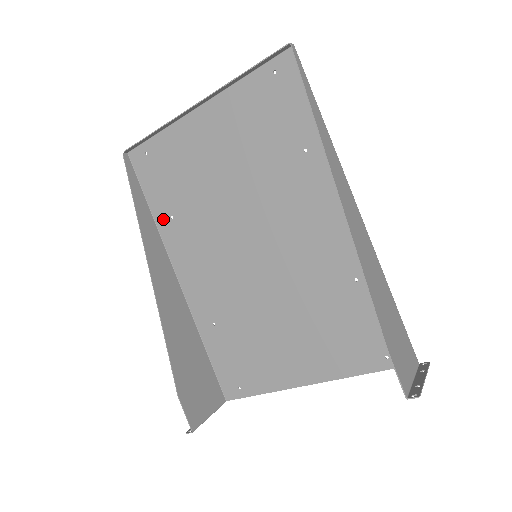
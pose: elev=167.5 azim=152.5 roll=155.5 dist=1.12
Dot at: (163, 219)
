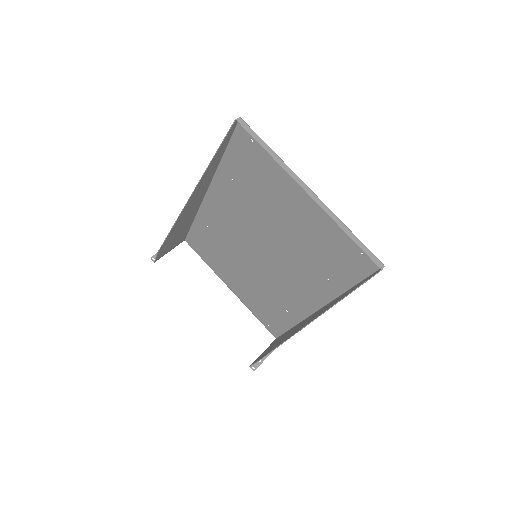
Dot at: (226, 171)
